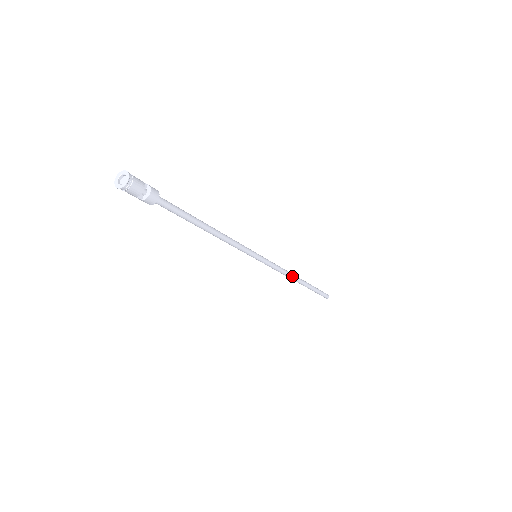
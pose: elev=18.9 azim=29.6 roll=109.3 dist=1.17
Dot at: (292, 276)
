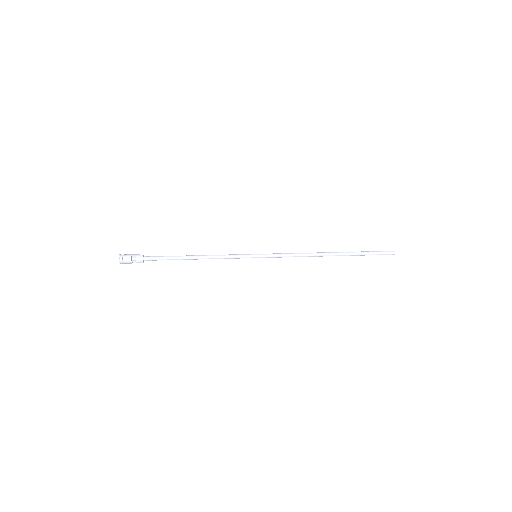
Dot at: (313, 256)
